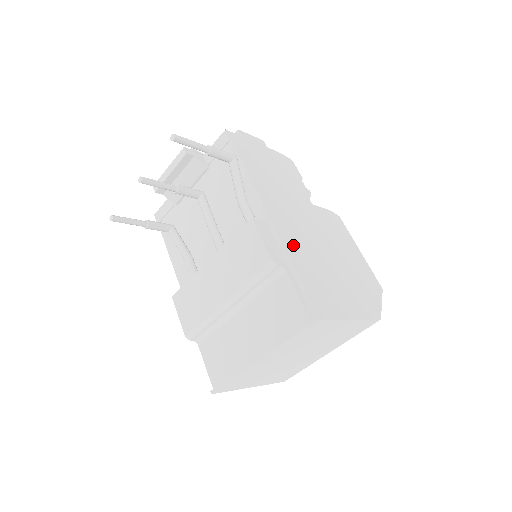
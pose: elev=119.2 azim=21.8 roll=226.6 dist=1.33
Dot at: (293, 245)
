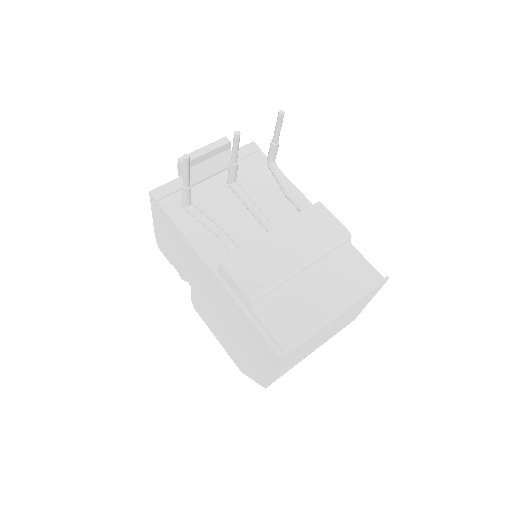
Dot at: occluded
